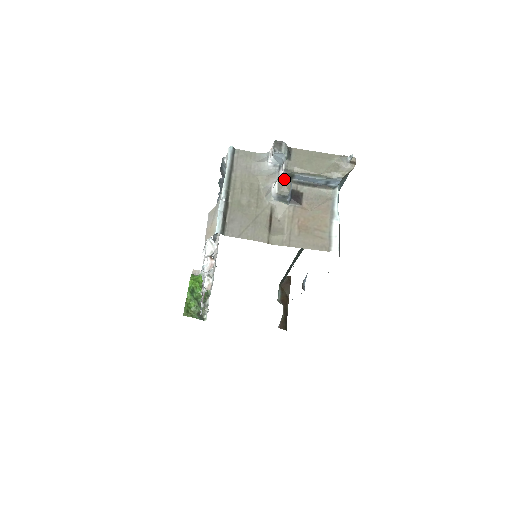
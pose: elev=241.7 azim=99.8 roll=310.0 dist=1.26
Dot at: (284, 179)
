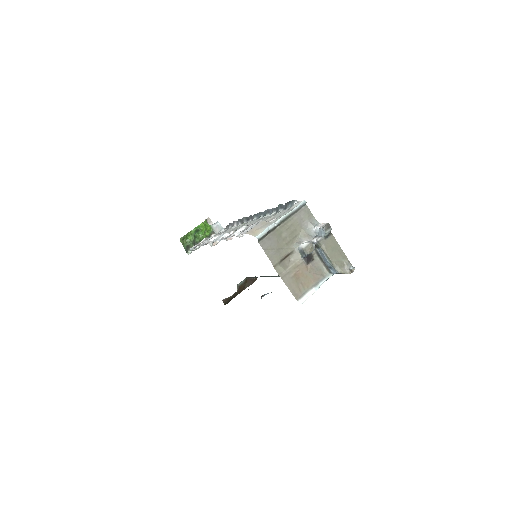
Dot at: (313, 245)
